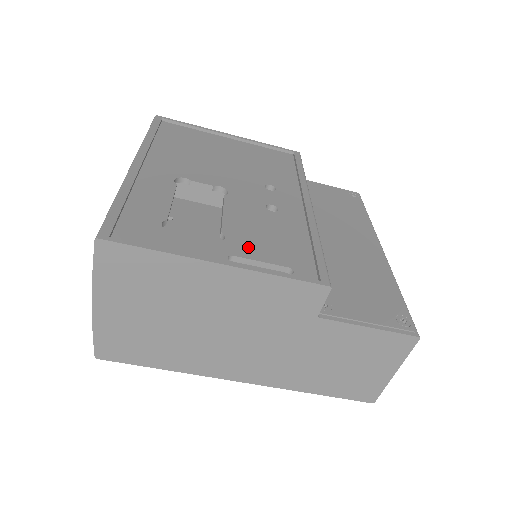
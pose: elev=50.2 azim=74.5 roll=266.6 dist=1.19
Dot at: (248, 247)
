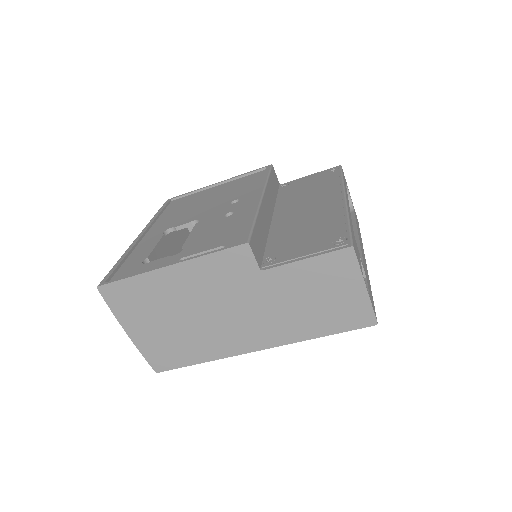
Dot at: (197, 247)
